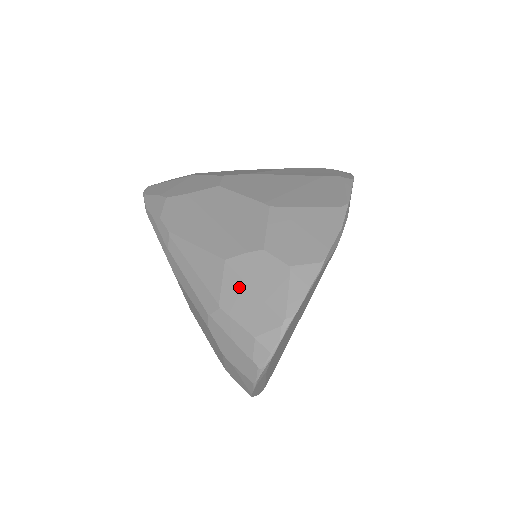
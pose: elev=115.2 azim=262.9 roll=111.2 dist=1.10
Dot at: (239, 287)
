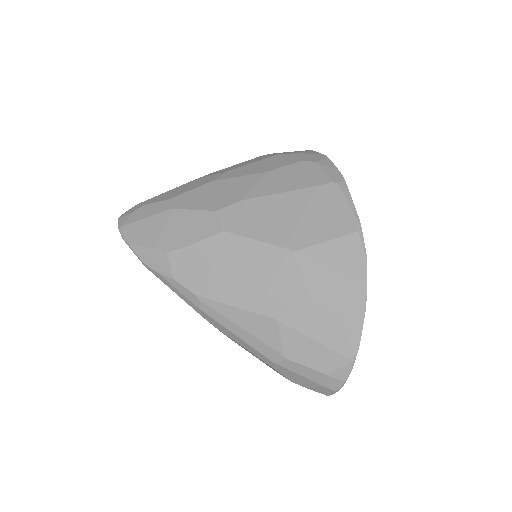
Dot at: (299, 340)
